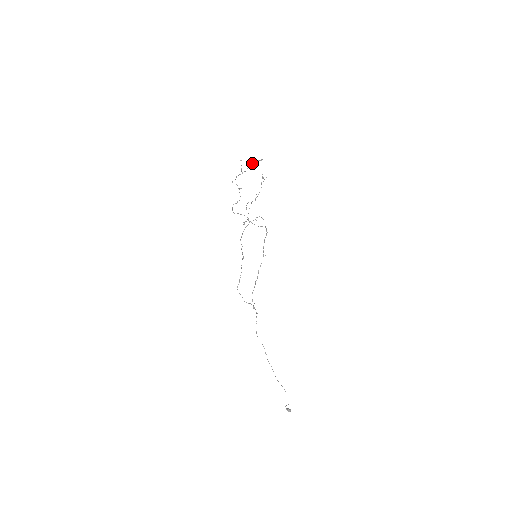
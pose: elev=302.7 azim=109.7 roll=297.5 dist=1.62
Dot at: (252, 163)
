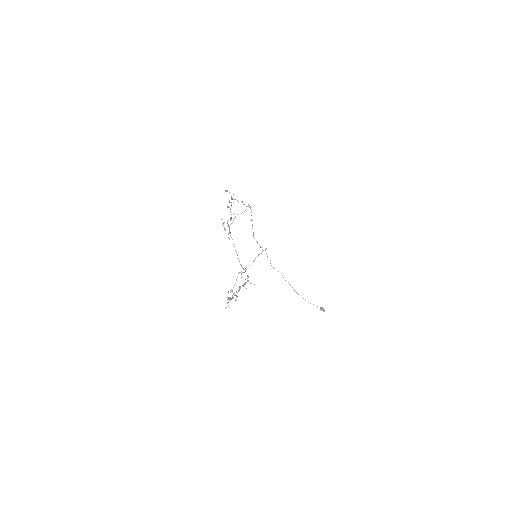
Dot at: (239, 289)
